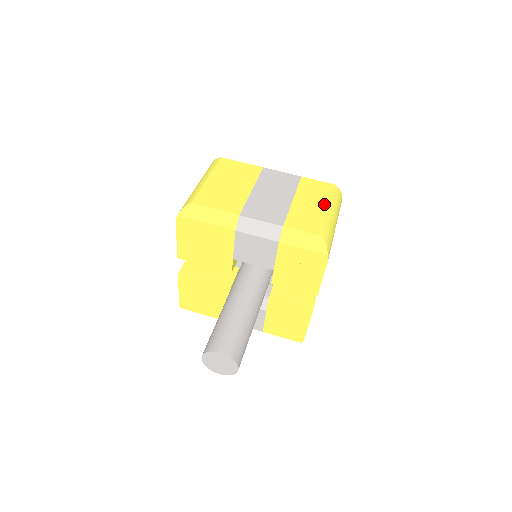
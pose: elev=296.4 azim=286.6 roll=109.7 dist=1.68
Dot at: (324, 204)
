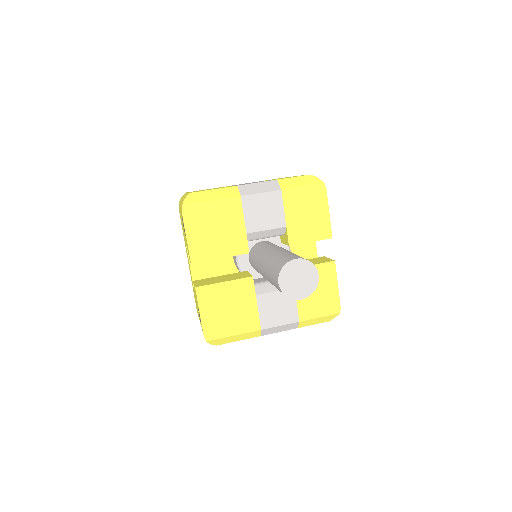
Dot at: occluded
